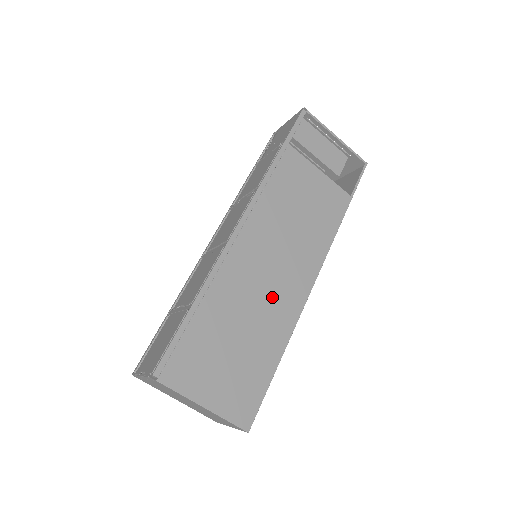
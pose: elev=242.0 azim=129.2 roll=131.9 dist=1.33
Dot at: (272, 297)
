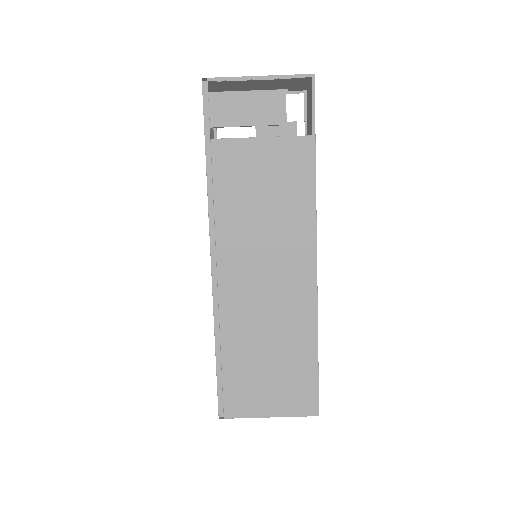
Dot at: (280, 303)
